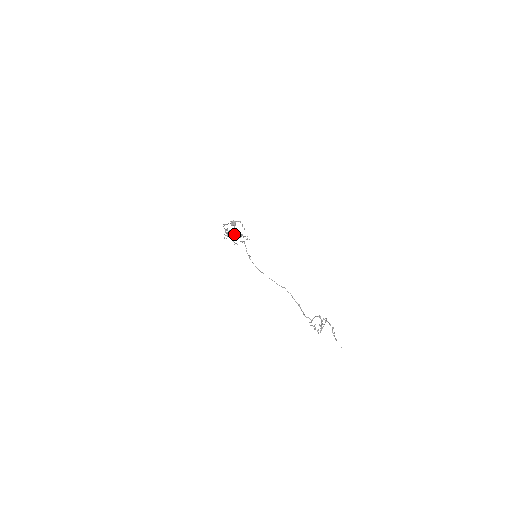
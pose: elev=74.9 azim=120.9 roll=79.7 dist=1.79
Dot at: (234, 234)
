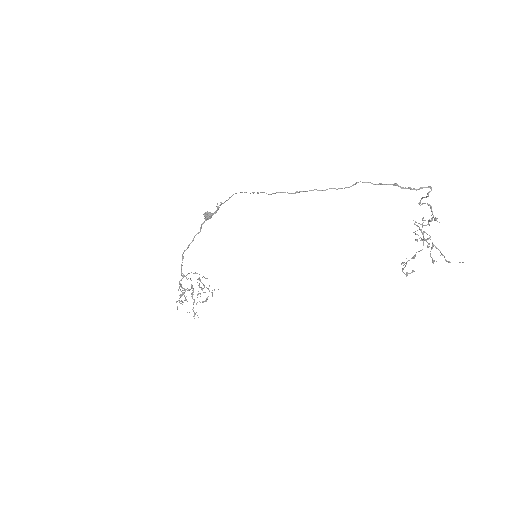
Dot at: (192, 290)
